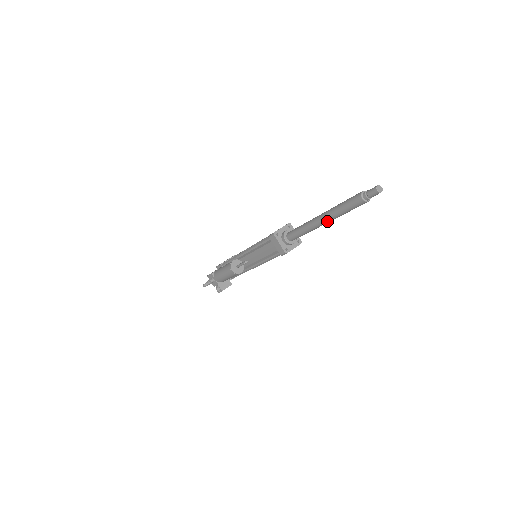
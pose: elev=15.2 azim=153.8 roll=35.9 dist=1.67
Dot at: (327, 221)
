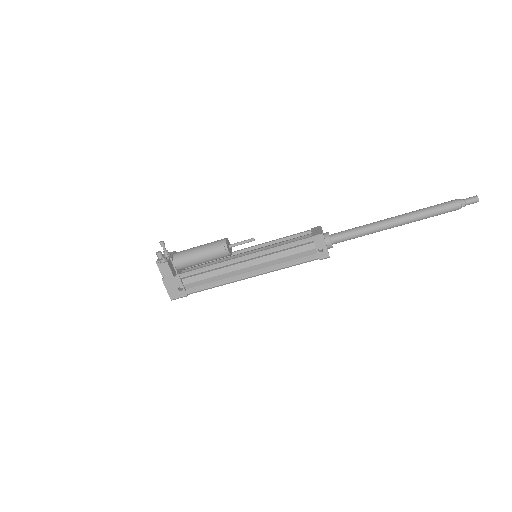
Dot at: (401, 218)
